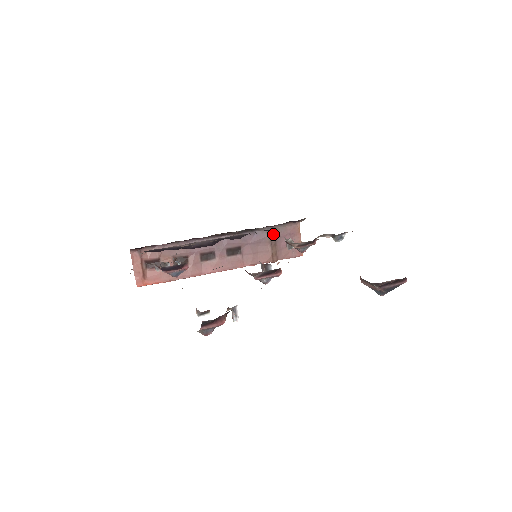
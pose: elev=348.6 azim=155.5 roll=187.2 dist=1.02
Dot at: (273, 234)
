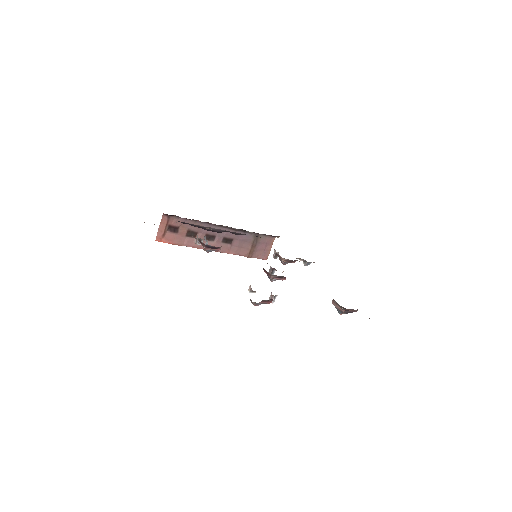
Dot at: (256, 239)
